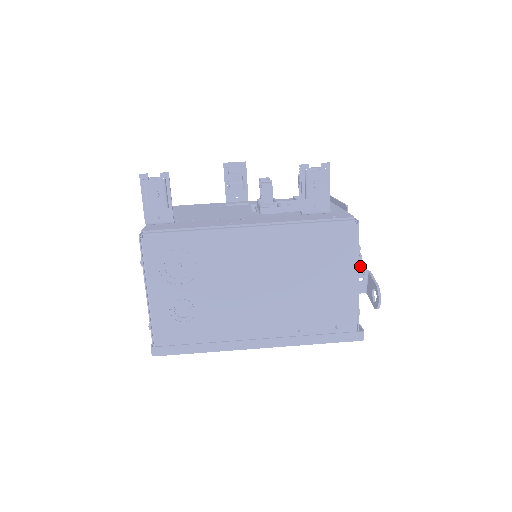
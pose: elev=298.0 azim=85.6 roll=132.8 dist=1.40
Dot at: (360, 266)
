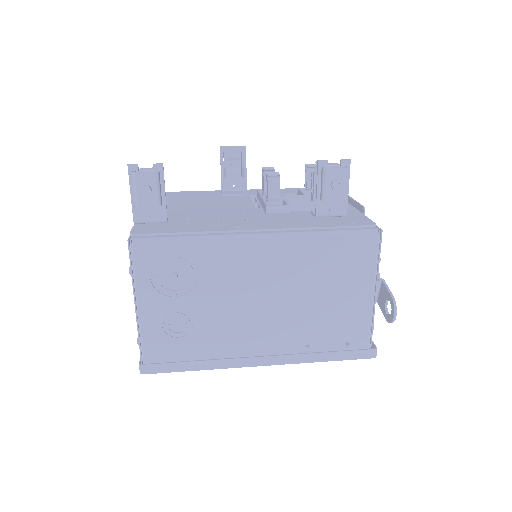
Dot at: occluded
